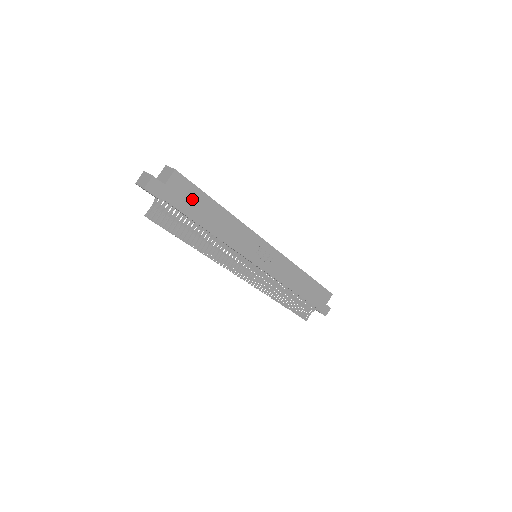
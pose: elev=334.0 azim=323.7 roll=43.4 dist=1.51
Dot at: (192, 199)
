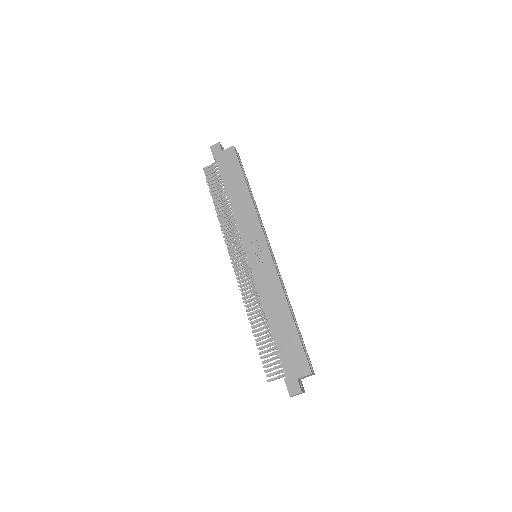
Dot at: (232, 170)
